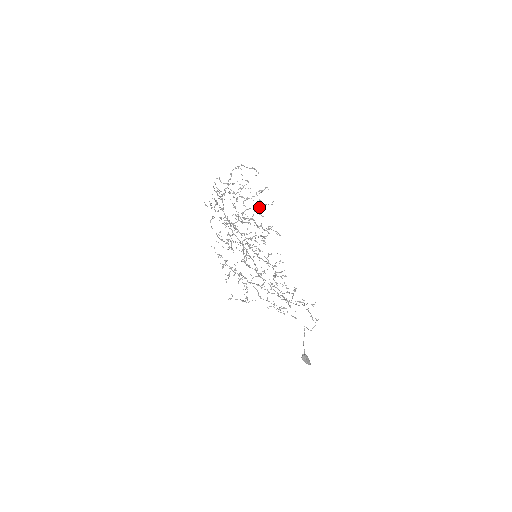
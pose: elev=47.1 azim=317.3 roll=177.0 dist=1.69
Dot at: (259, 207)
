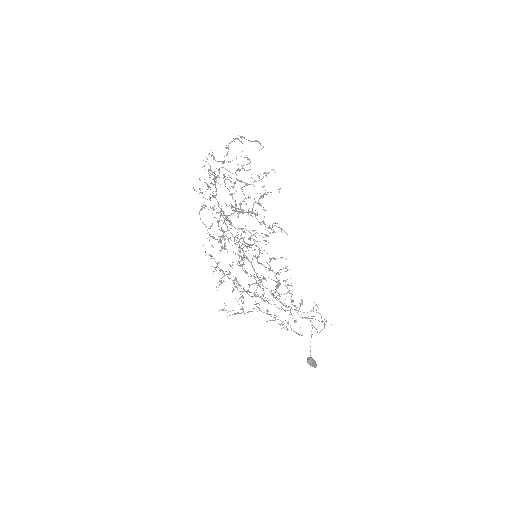
Dot at: (262, 196)
